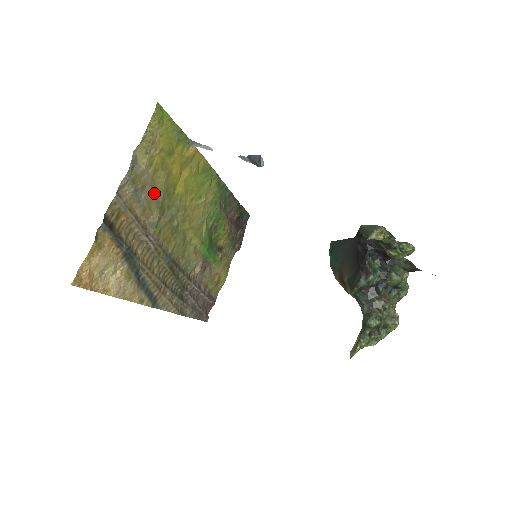
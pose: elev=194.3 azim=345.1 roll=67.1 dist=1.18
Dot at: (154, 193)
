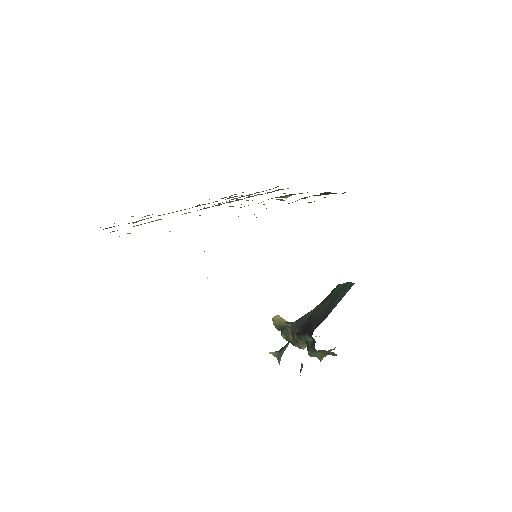
Dot at: occluded
